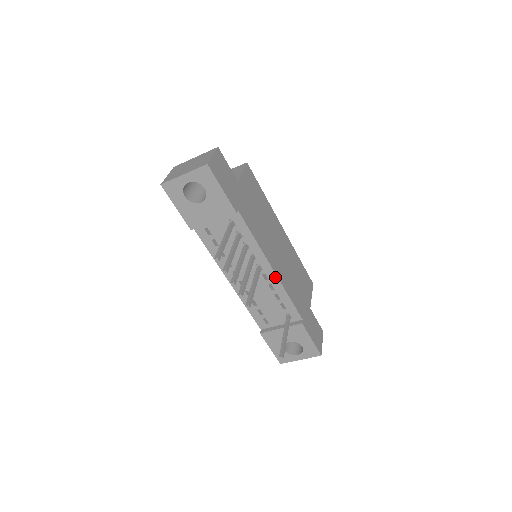
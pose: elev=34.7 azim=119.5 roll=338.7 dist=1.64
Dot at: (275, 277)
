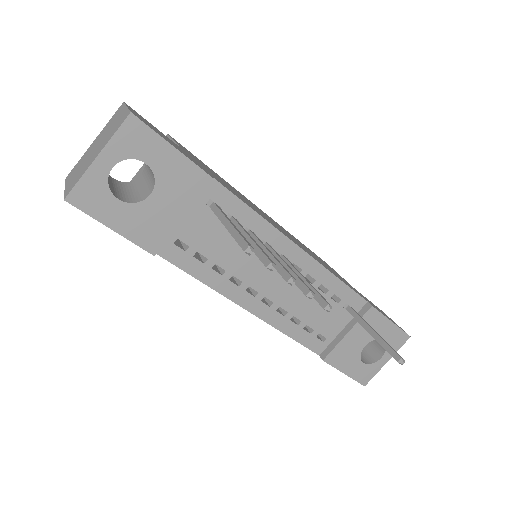
Dot at: (309, 260)
